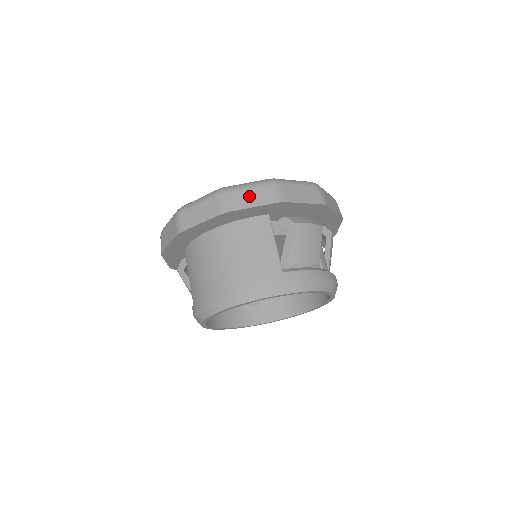
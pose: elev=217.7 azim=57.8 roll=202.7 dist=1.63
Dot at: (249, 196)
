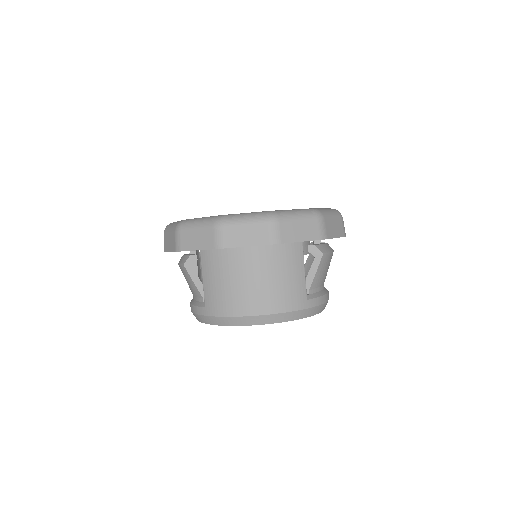
Dot at: (299, 229)
